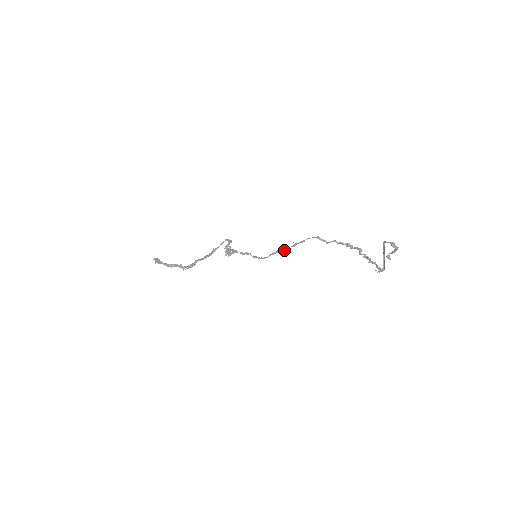
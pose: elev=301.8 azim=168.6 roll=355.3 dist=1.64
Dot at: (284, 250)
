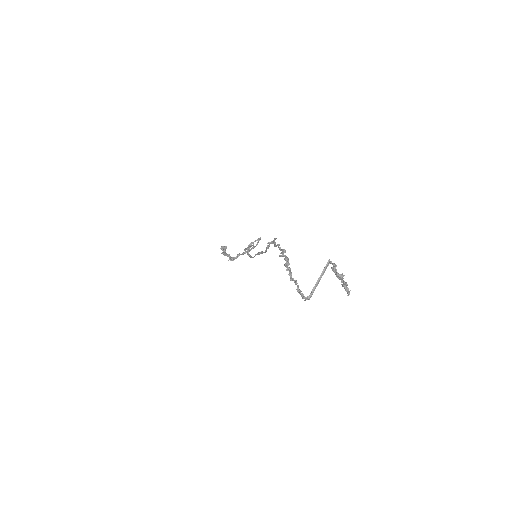
Dot at: (265, 252)
